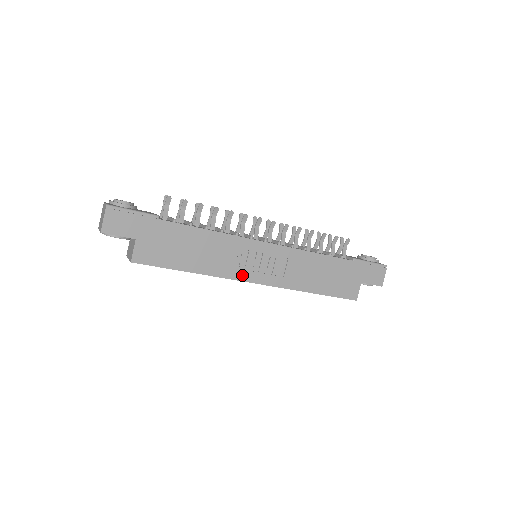
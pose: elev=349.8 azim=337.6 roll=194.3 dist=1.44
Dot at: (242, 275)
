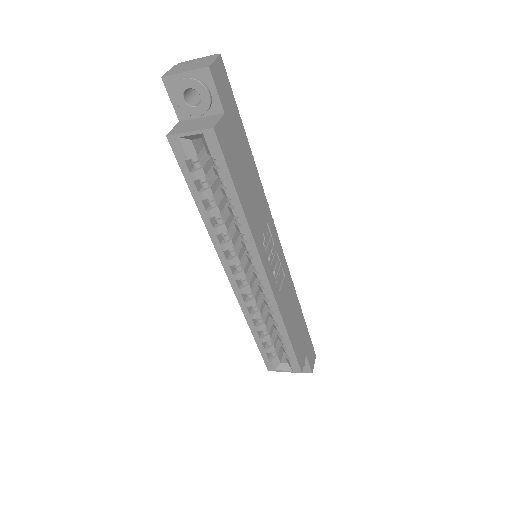
Dot at: (263, 255)
